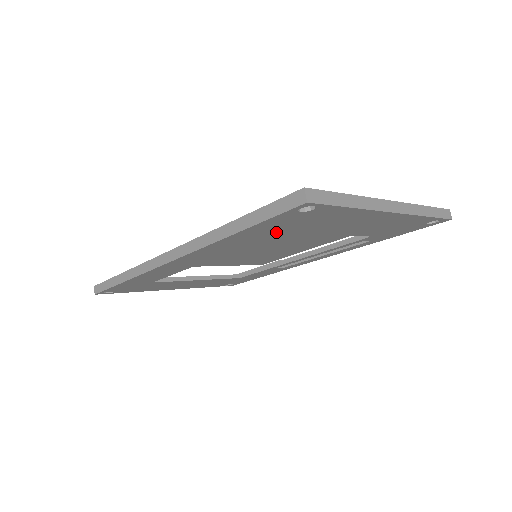
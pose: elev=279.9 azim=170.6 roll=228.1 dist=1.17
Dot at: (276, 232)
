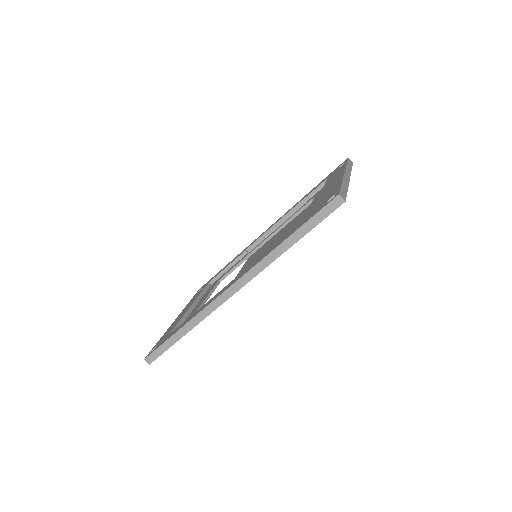
Dot at: occluded
